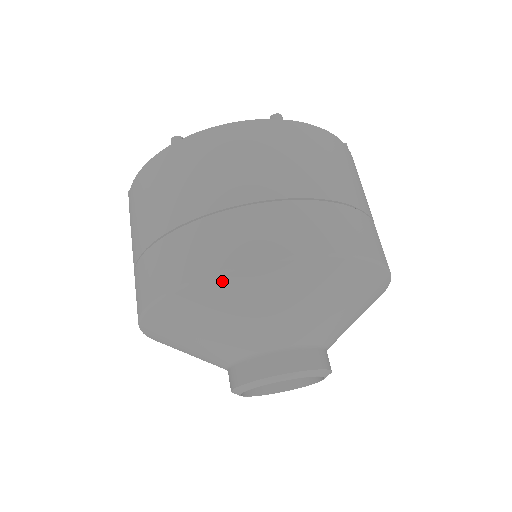
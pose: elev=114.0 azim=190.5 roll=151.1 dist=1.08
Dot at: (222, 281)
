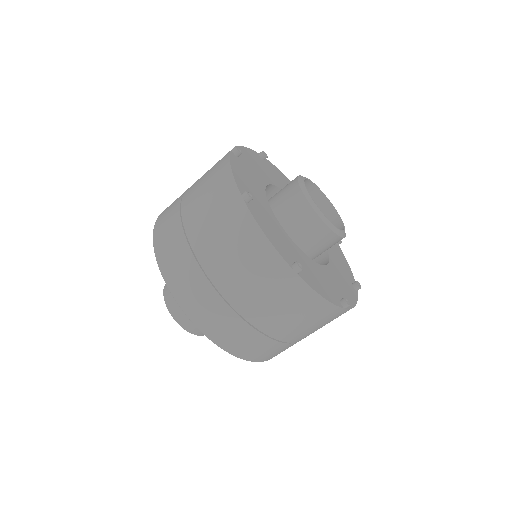
Dot at: (216, 344)
